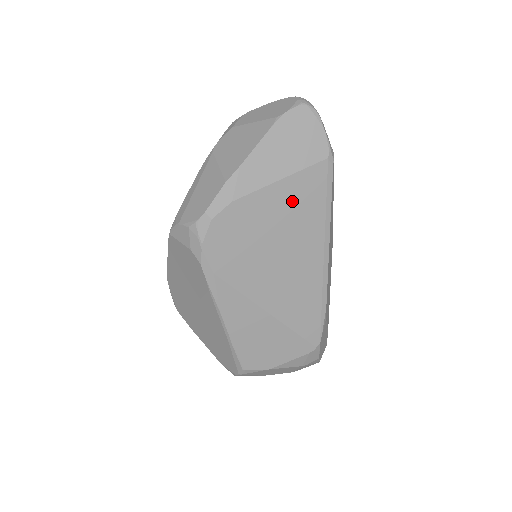
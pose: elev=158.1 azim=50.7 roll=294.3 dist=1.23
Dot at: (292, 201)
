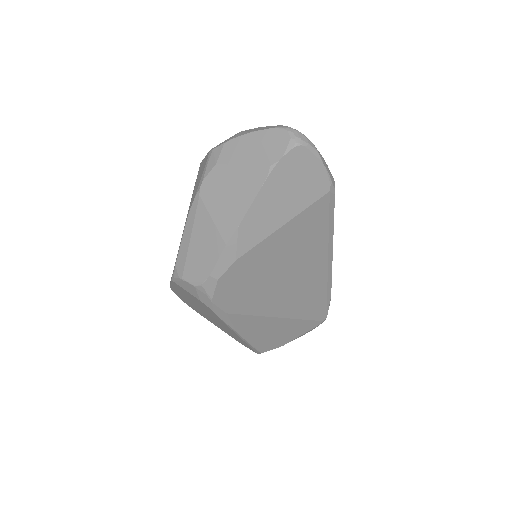
Dot at: (295, 237)
